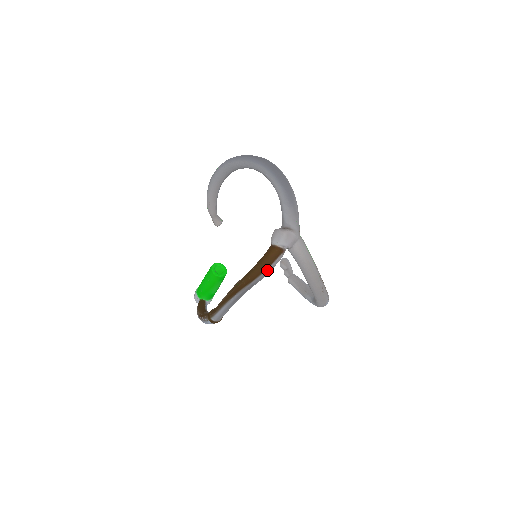
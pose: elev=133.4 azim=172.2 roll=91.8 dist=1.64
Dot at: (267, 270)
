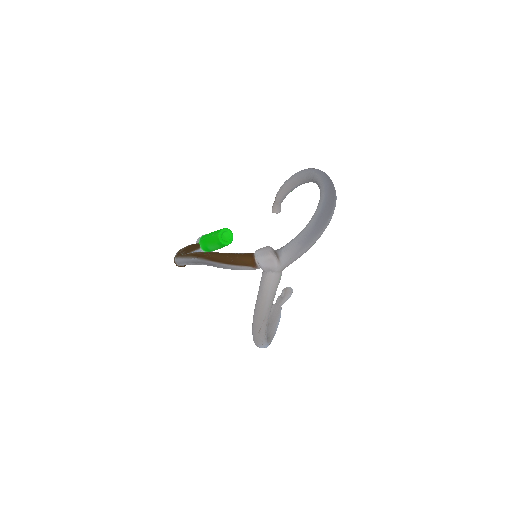
Dot at: (229, 265)
